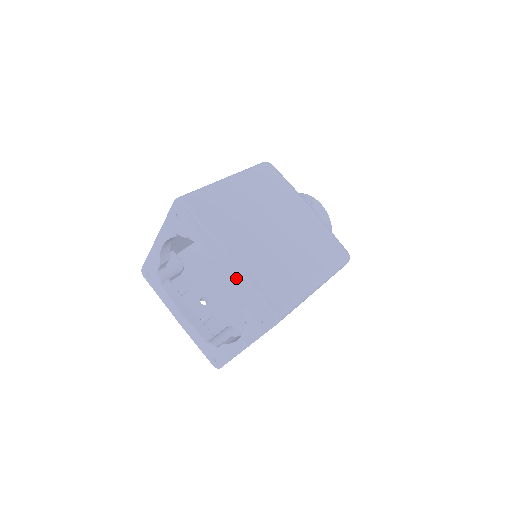
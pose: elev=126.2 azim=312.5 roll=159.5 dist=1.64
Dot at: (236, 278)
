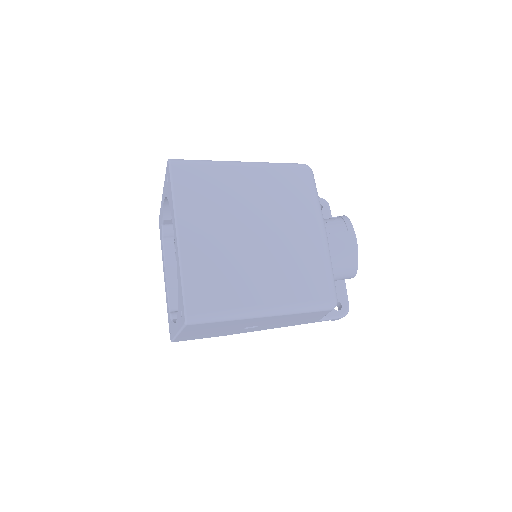
Dot at: (177, 260)
